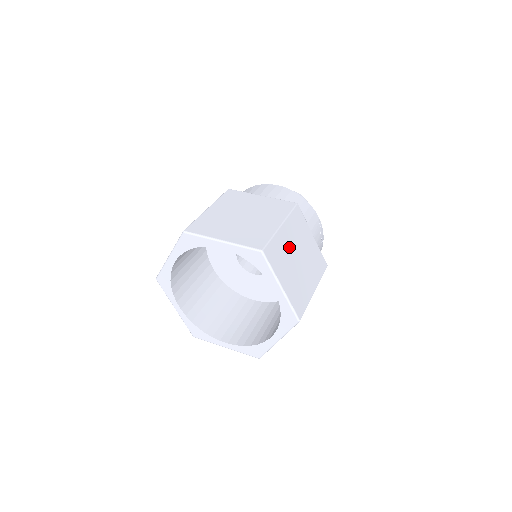
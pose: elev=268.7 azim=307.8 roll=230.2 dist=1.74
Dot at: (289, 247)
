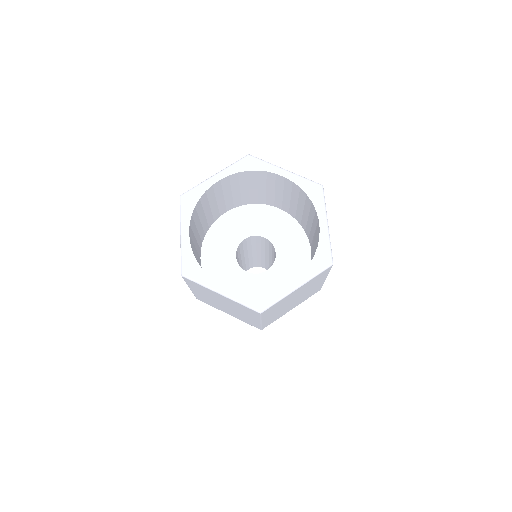
Dot at: occluded
